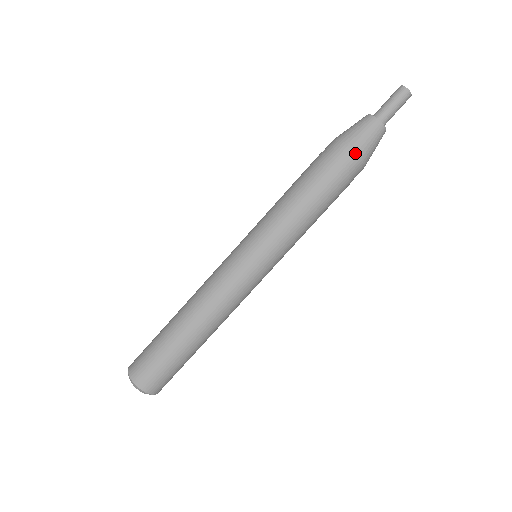
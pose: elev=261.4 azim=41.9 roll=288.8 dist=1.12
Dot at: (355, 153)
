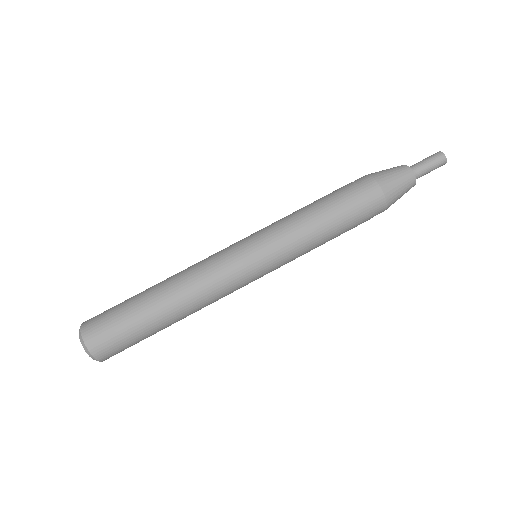
Dot at: (387, 200)
